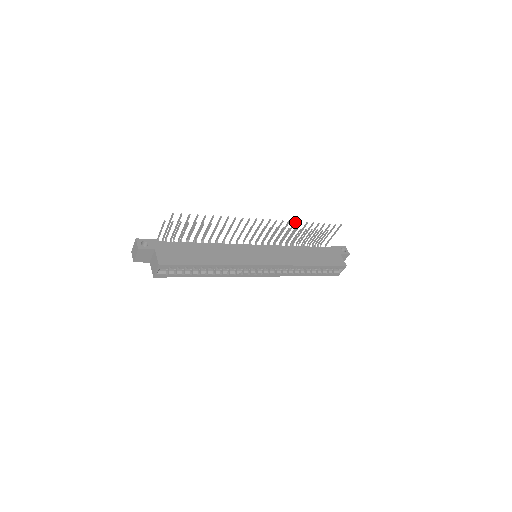
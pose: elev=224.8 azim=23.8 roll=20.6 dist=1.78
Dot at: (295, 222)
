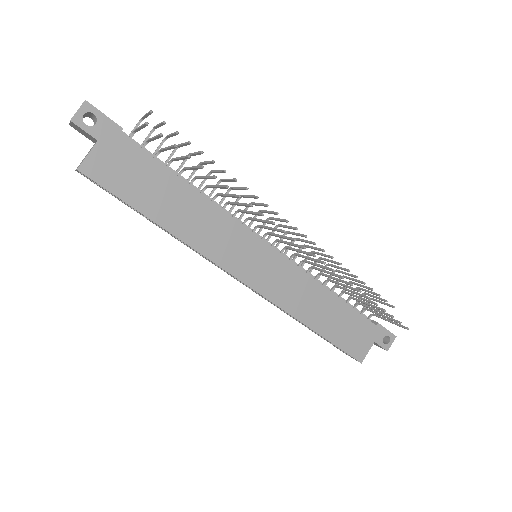
Dot at: (342, 277)
